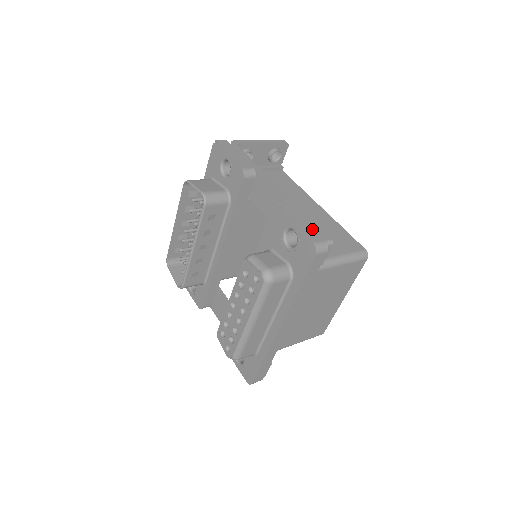
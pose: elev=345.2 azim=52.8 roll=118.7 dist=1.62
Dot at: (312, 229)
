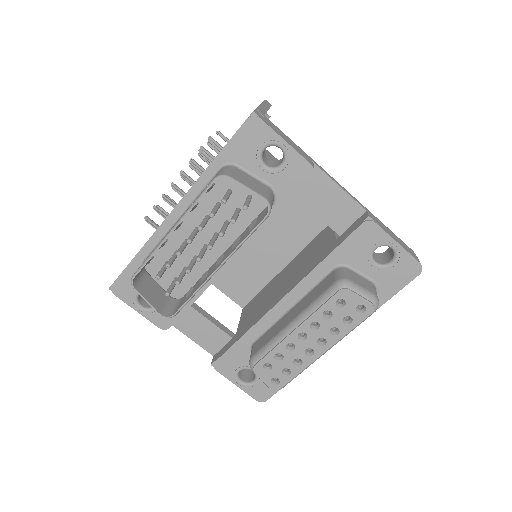
Dot at: (403, 244)
